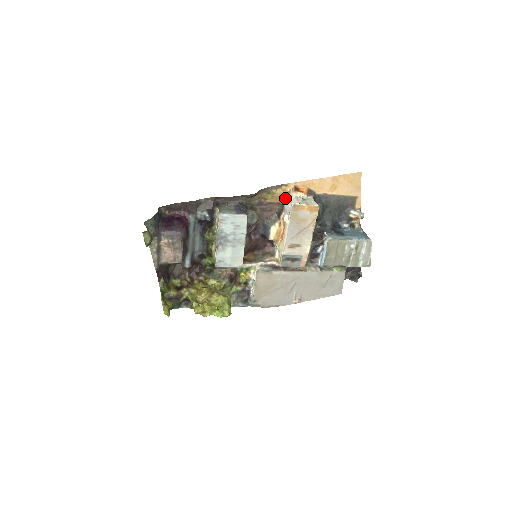
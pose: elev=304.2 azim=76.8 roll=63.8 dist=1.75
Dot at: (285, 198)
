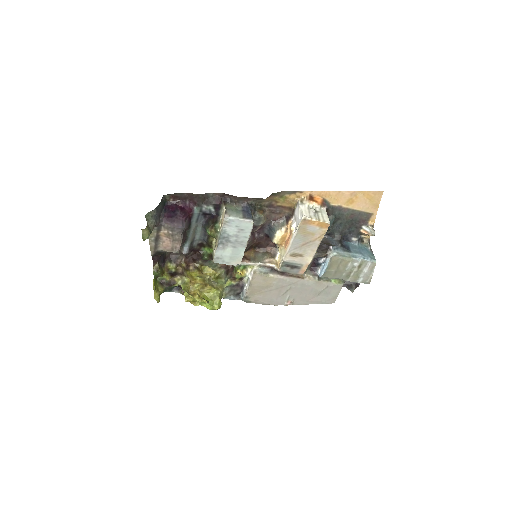
Dot at: (297, 205)
